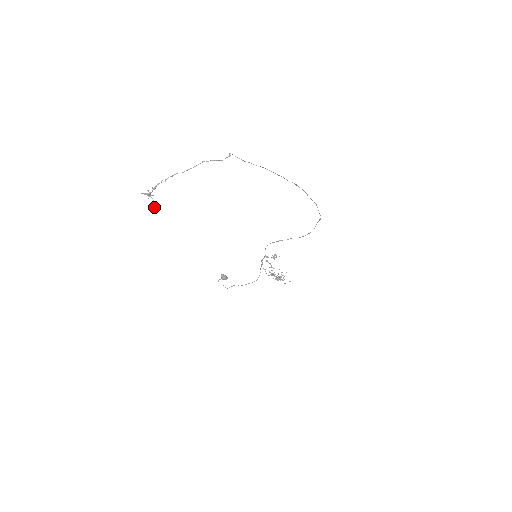
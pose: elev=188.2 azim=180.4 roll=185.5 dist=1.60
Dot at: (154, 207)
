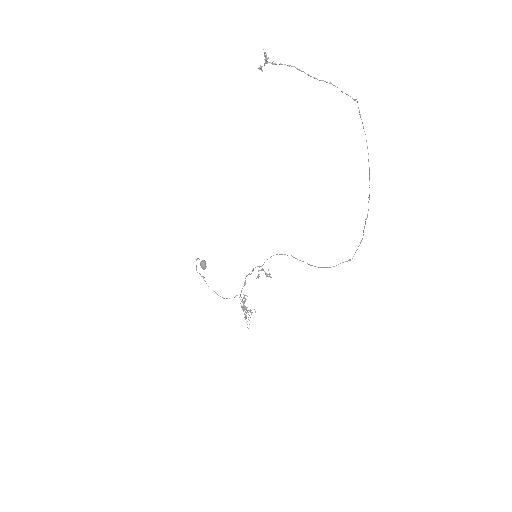
Dot at: (259, 68)
